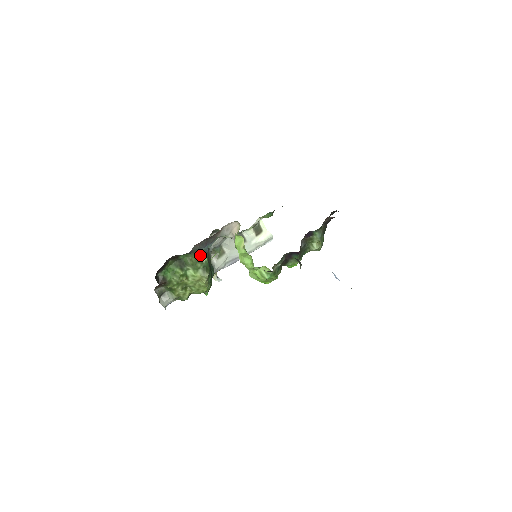
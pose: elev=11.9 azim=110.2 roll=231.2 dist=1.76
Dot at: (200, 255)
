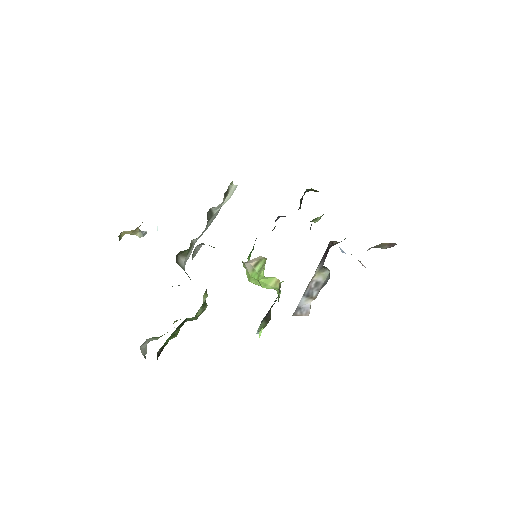
Dot at: (203, 300)
